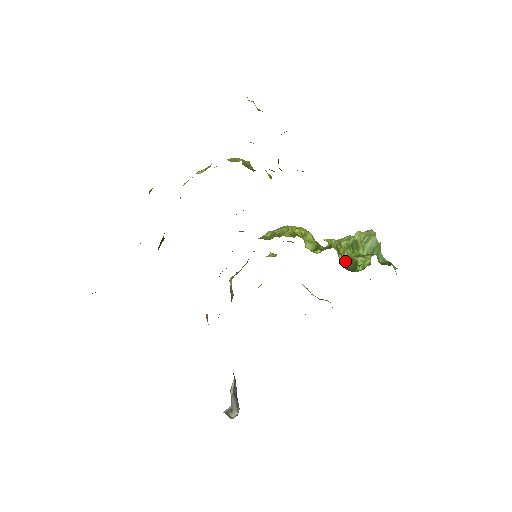
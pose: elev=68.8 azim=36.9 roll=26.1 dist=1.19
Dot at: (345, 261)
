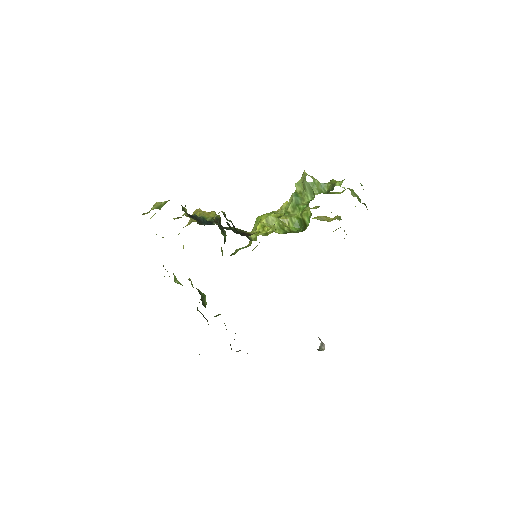
Dot at: (296, 225)
